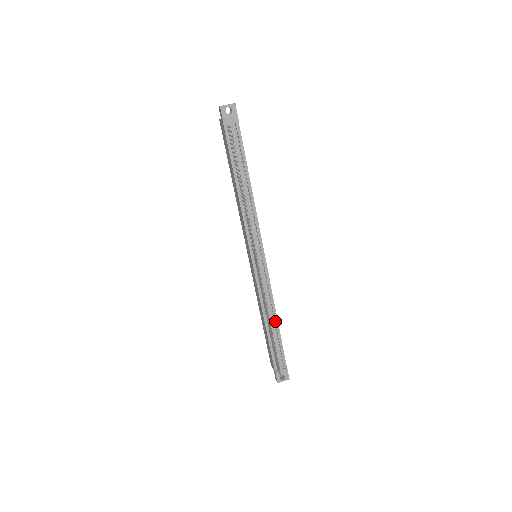
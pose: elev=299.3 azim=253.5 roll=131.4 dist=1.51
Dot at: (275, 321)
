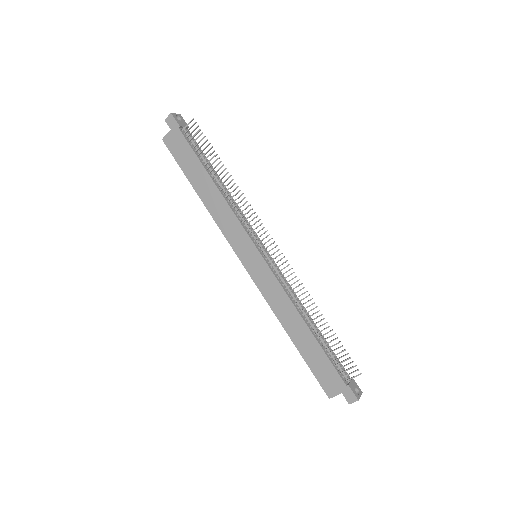
Dot at: (311, 321)
